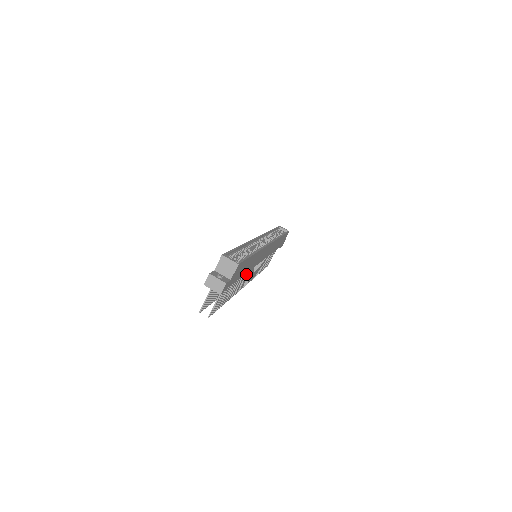
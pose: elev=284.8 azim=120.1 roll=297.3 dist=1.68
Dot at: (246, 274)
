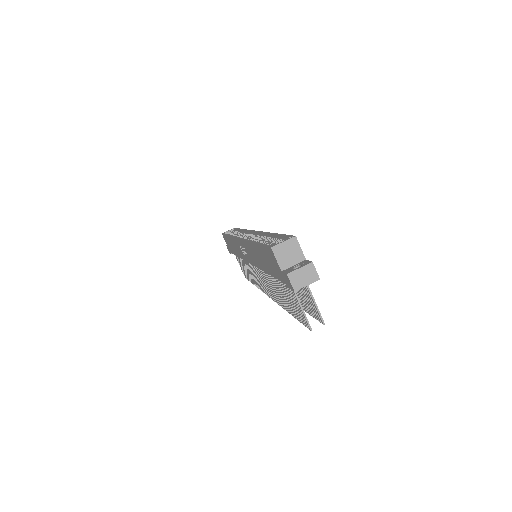
Dot at: occluded
